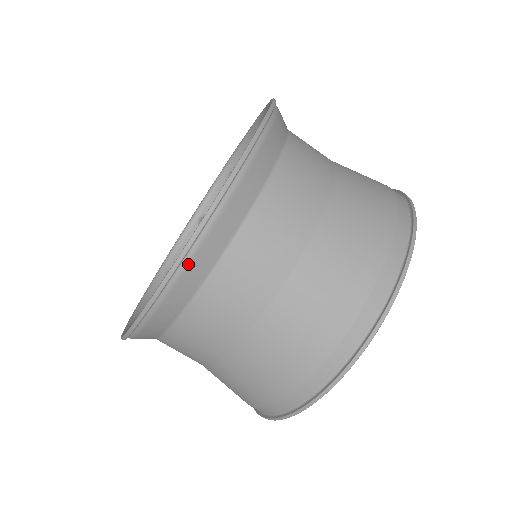
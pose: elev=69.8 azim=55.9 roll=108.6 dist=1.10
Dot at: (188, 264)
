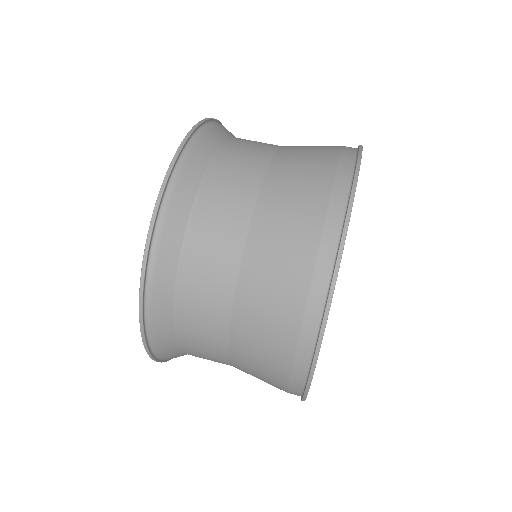
Dot at: (167, 207)
